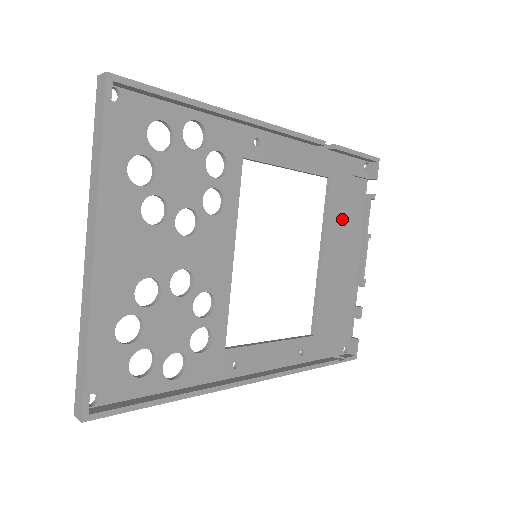
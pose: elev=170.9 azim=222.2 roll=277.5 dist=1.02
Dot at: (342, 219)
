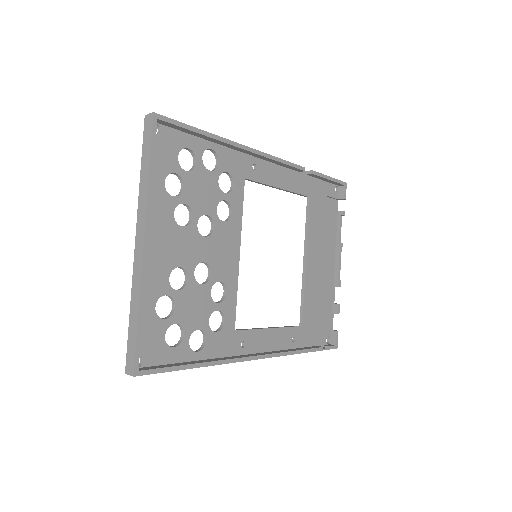
Dot at: (320, 231)
